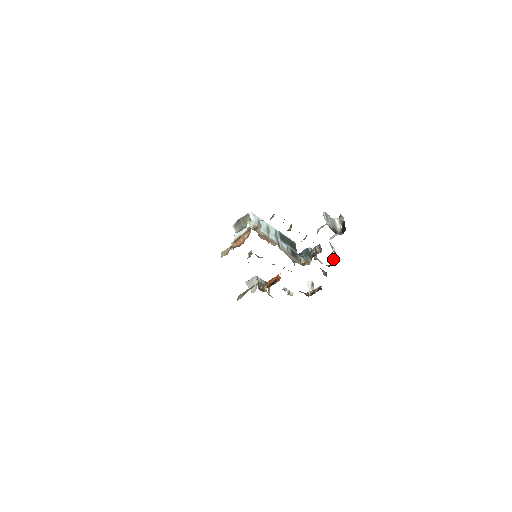
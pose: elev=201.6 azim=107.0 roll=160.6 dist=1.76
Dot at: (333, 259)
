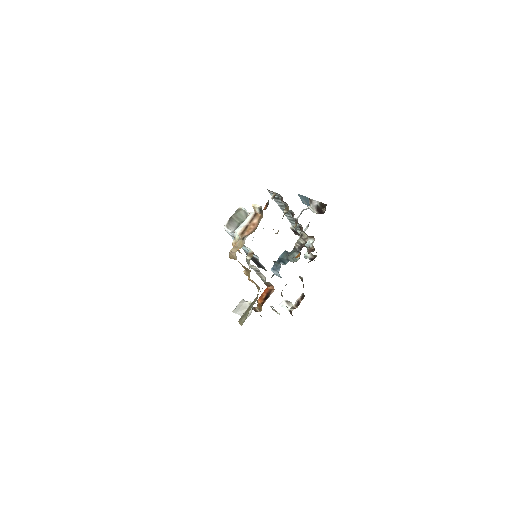
Dot at: (310, 256)
